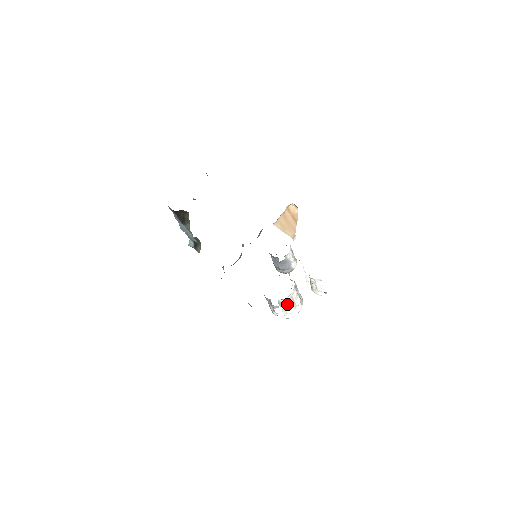
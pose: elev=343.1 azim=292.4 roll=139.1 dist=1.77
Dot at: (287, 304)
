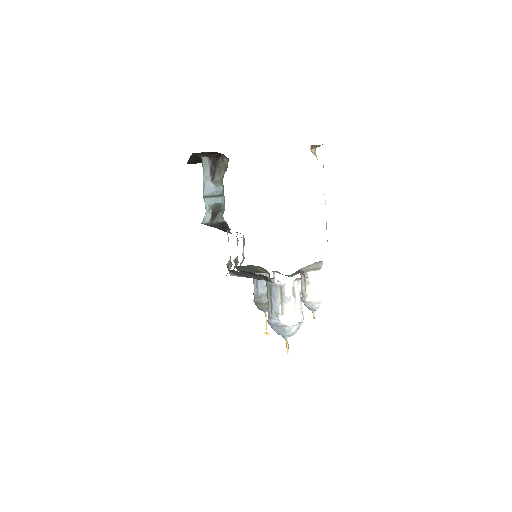
Dot at: (298, 295)
